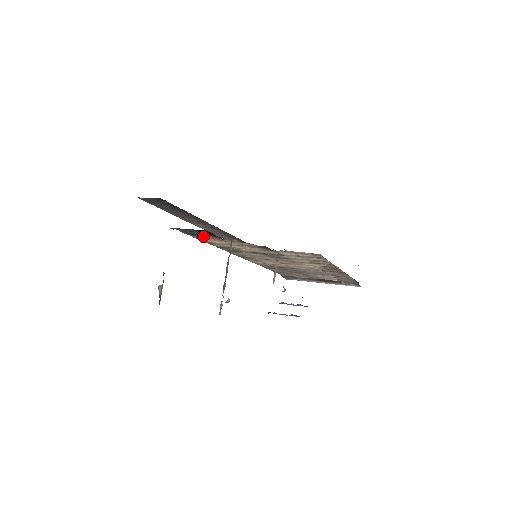
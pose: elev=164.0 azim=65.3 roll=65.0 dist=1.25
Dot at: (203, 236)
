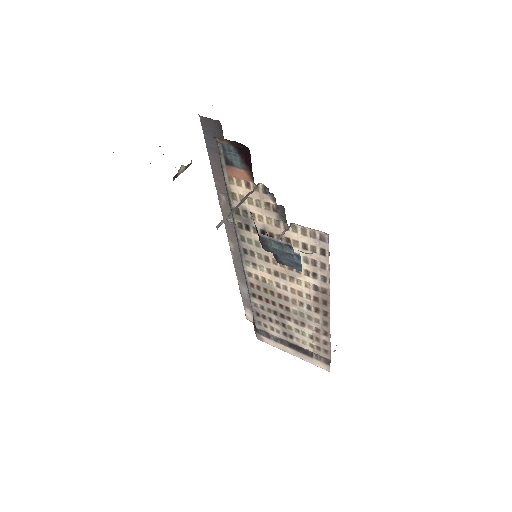
Dot at: (236, 169)
